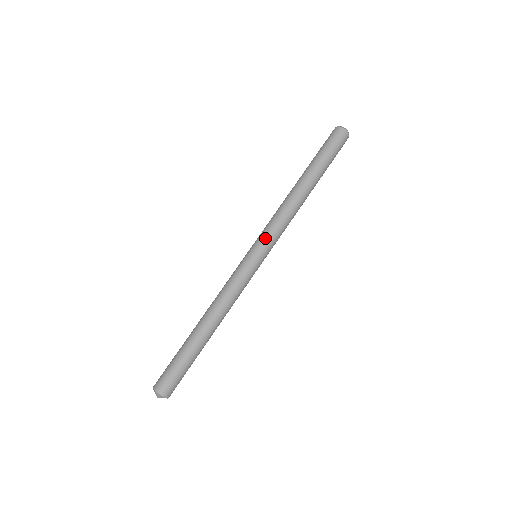
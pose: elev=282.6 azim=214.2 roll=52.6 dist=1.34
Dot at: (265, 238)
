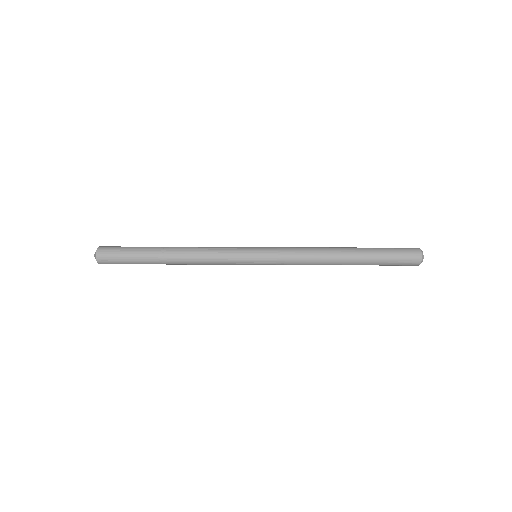
Dot at: (274, 247)
